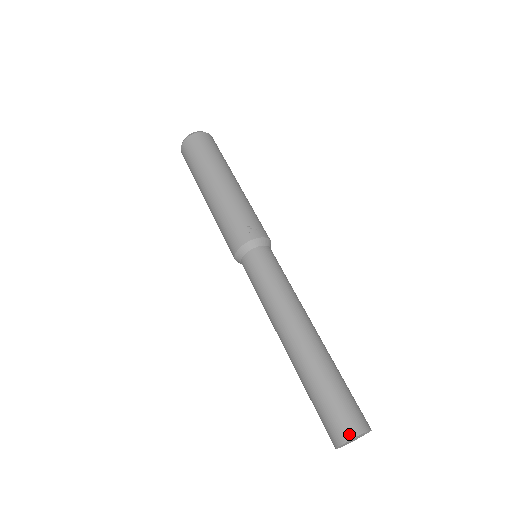
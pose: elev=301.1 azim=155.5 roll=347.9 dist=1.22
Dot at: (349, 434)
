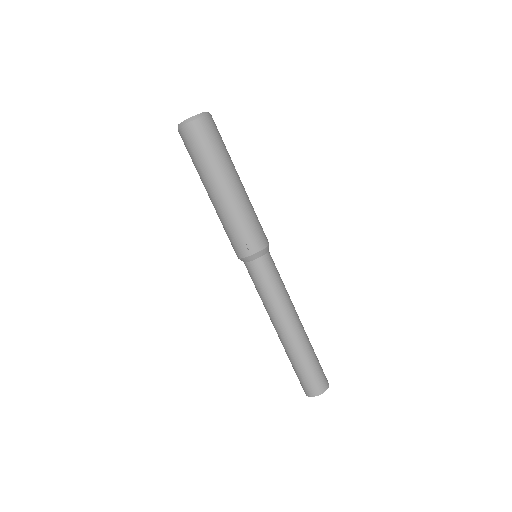
Dot at: (310, 394)
